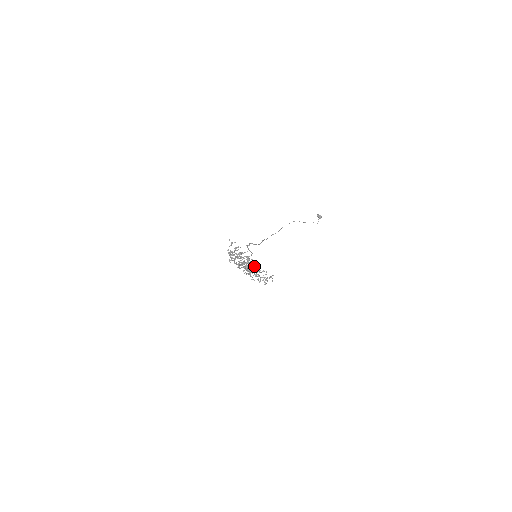
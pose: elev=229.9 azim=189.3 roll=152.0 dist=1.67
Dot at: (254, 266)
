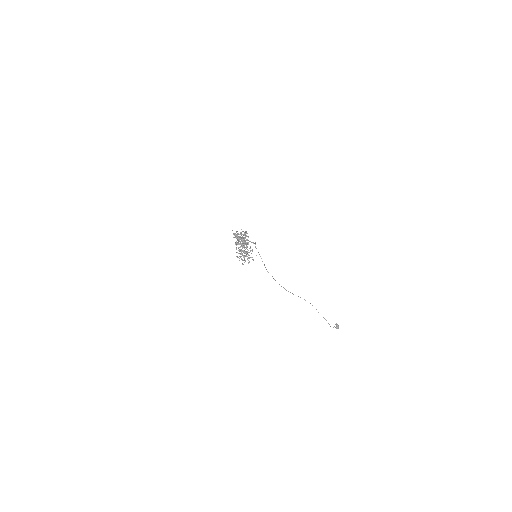
Dot at: occluded
